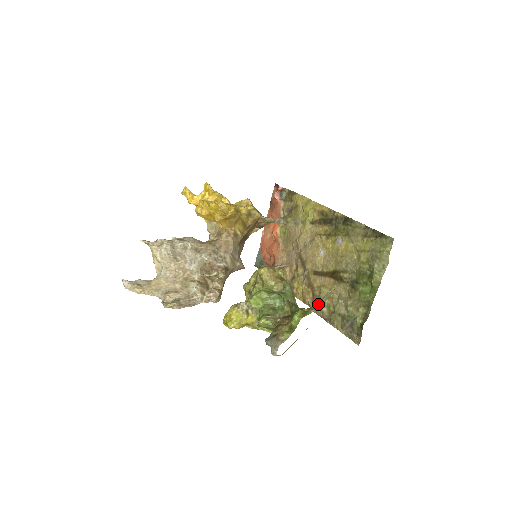
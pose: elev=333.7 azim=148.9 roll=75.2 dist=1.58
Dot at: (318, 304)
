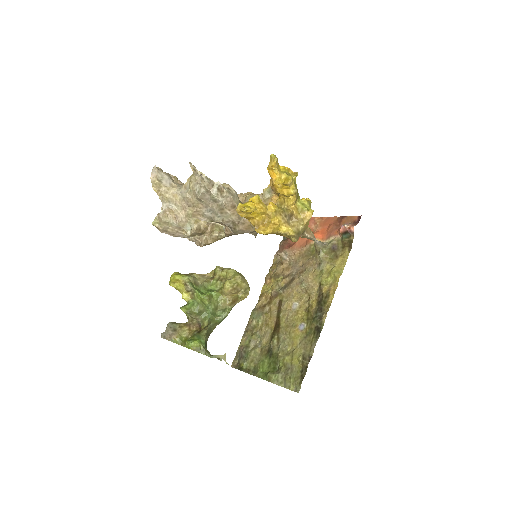
Dot at: (210, 356)
